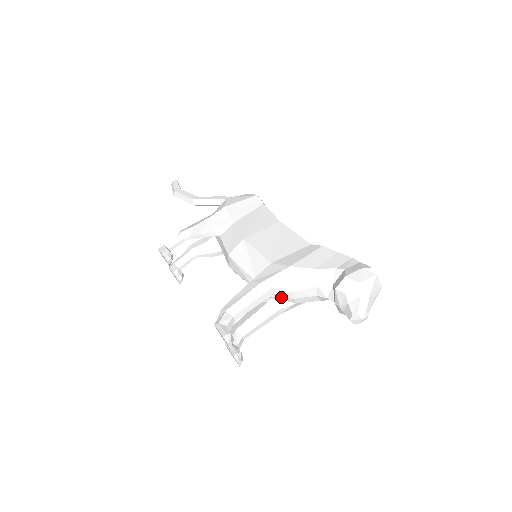
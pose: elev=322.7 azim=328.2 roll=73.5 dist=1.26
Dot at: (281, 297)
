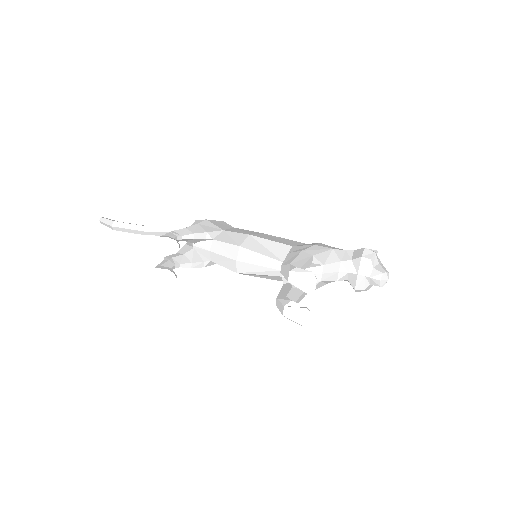
Dot at: occluded
